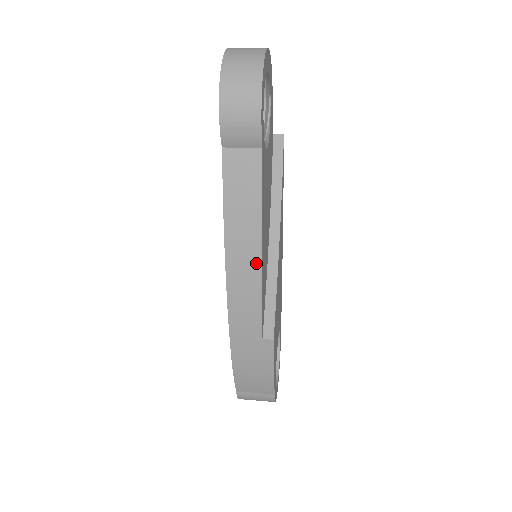
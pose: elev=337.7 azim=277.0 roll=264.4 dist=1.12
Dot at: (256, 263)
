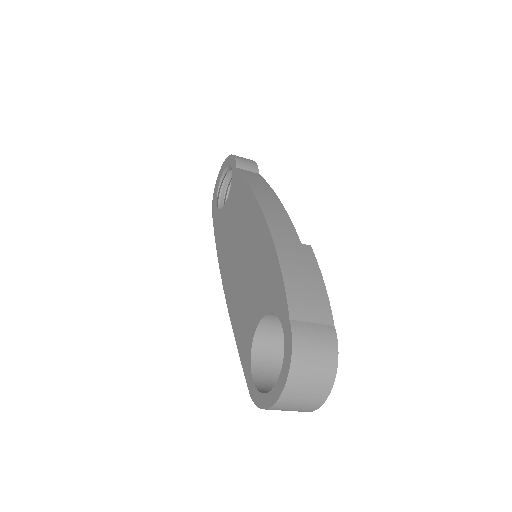
Dot at: (277, 200)
